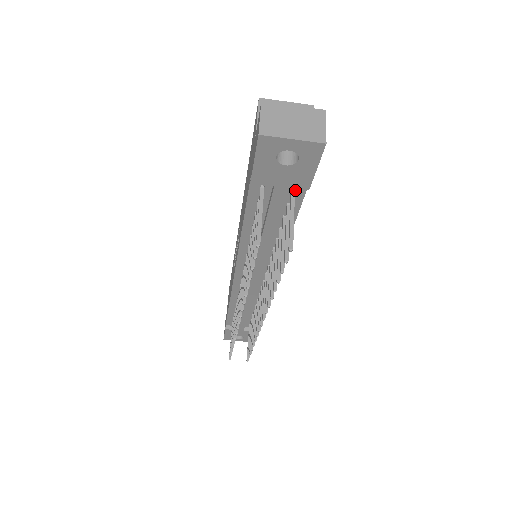
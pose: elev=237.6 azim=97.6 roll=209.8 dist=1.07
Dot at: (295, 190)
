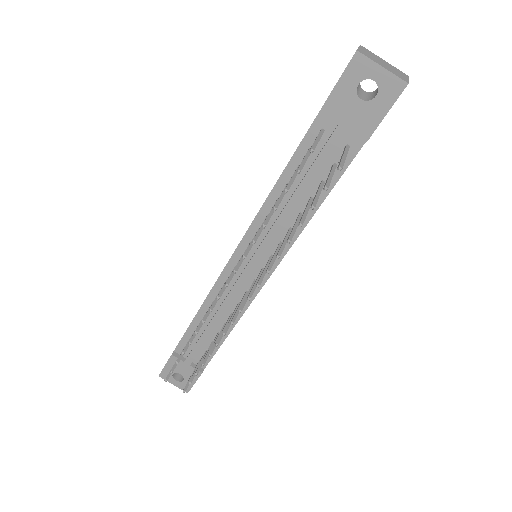
Dot at: (351, 145)
